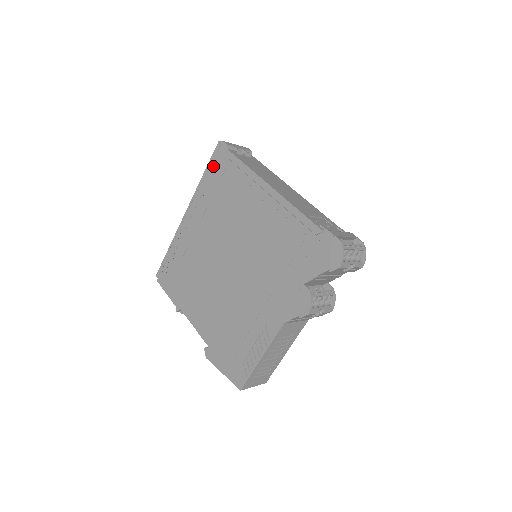
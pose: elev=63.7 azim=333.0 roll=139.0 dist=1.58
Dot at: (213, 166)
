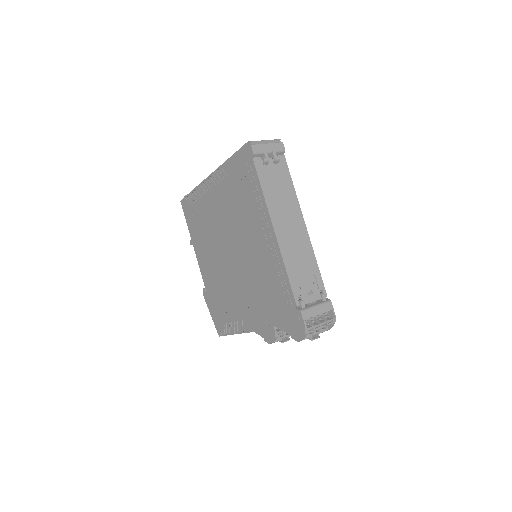
Dot at: (238, 160)
